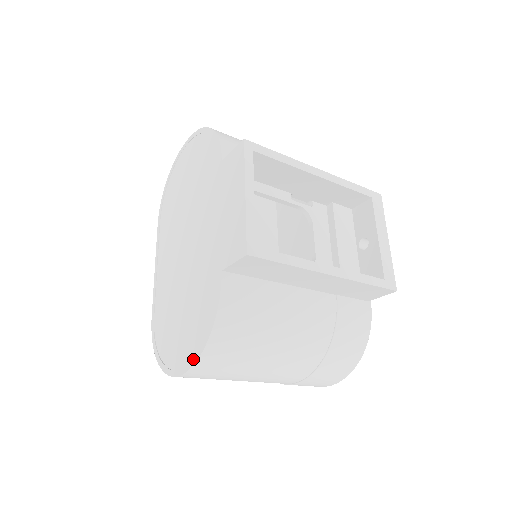
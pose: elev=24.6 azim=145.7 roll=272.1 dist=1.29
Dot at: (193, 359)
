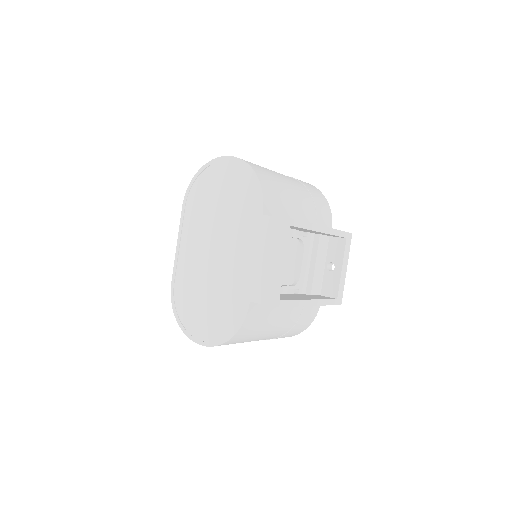
Dot at: (215, 342)
